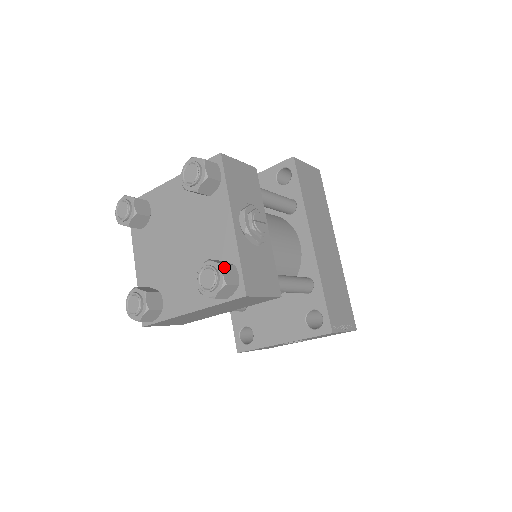
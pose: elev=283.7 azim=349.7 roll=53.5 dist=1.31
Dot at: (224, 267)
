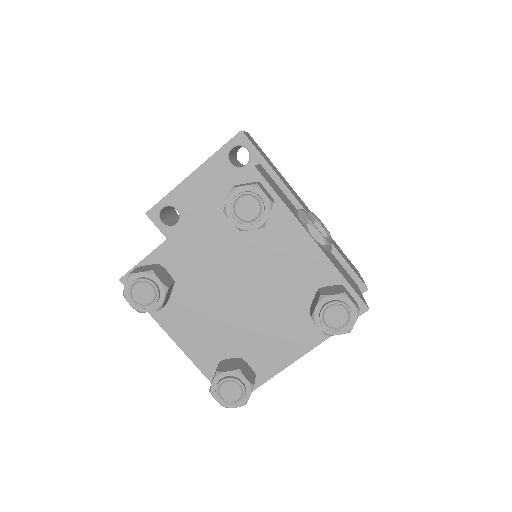
Dot at: (347, 294)
